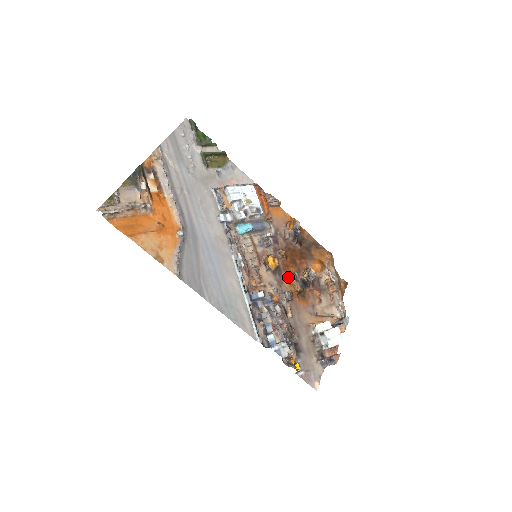
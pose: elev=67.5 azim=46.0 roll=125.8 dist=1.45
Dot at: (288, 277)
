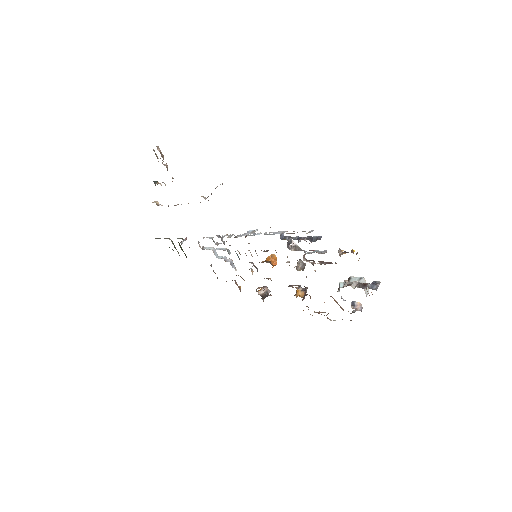
Dot at: occluded
